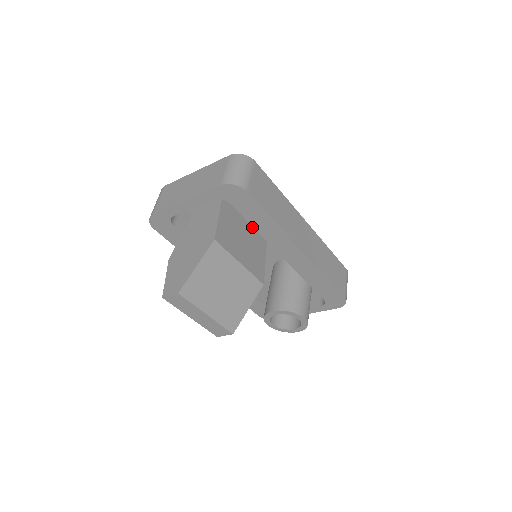
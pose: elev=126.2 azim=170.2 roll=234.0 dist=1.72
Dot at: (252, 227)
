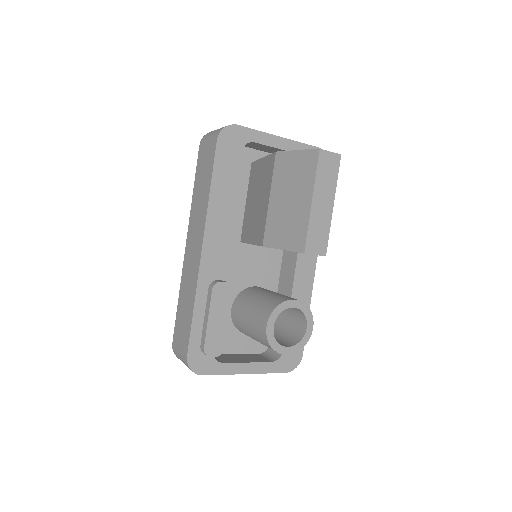
Dot at: occluded
